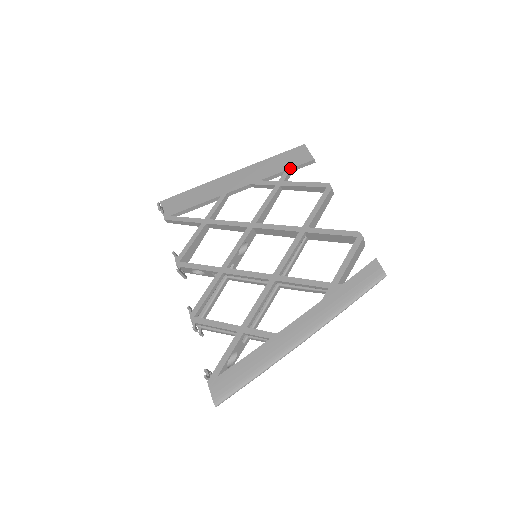
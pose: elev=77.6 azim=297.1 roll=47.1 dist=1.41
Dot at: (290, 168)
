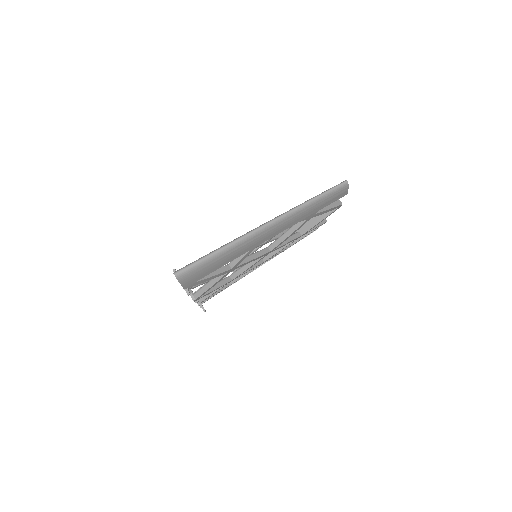
Dot at: occluded
